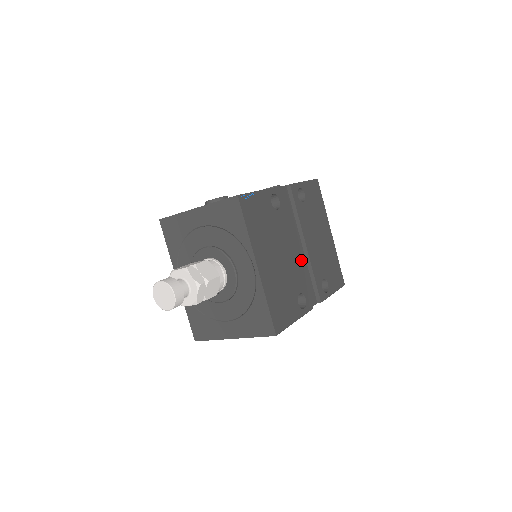
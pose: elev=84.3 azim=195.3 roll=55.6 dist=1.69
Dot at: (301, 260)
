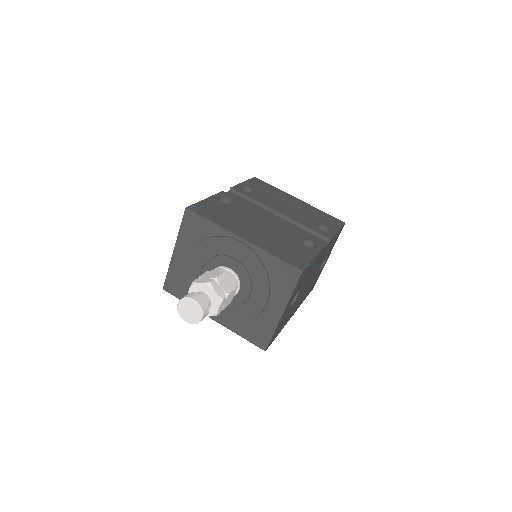
Dot at: occluded
